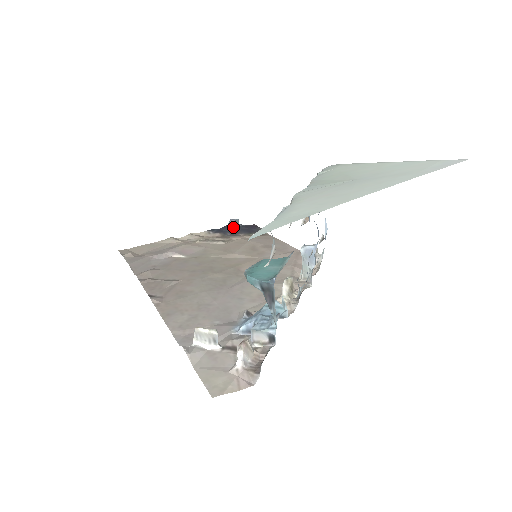
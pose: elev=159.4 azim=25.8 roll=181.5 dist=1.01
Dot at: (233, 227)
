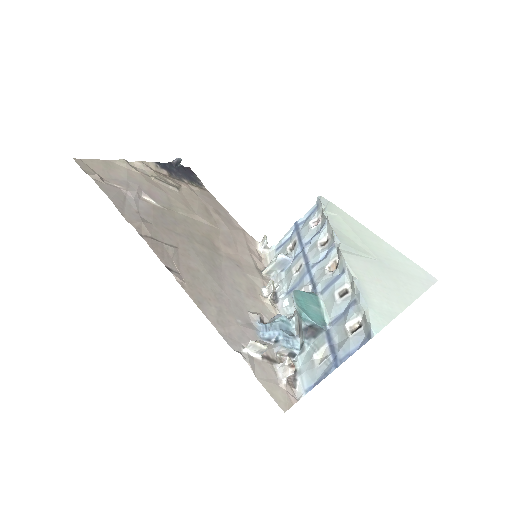
Dot at: (176, 166)
